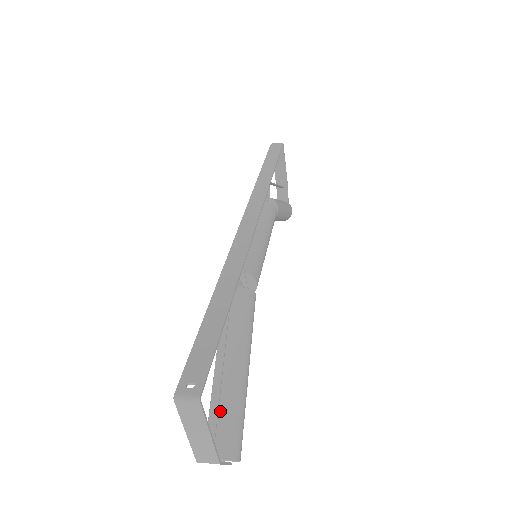
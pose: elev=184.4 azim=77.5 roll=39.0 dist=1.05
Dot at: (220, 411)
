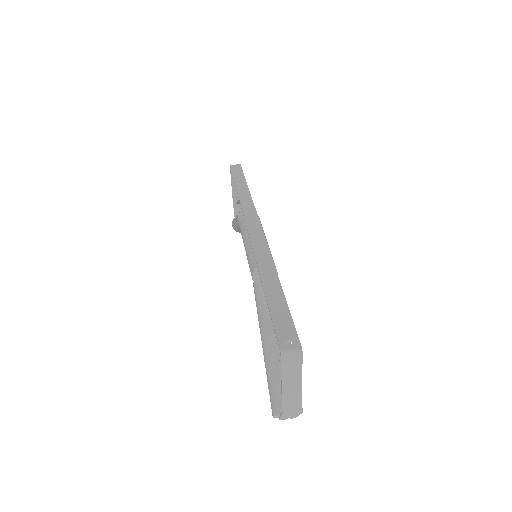
Dot at: occluded
